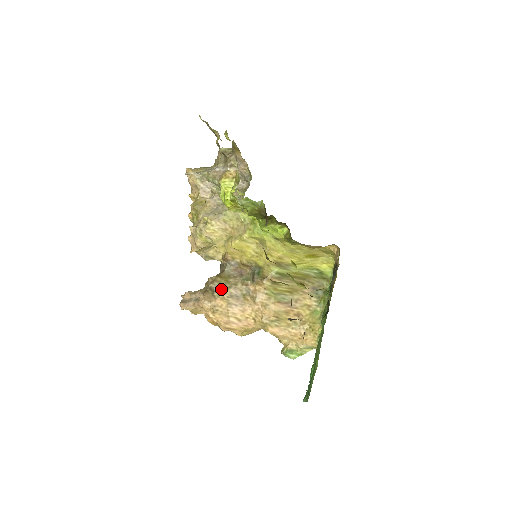
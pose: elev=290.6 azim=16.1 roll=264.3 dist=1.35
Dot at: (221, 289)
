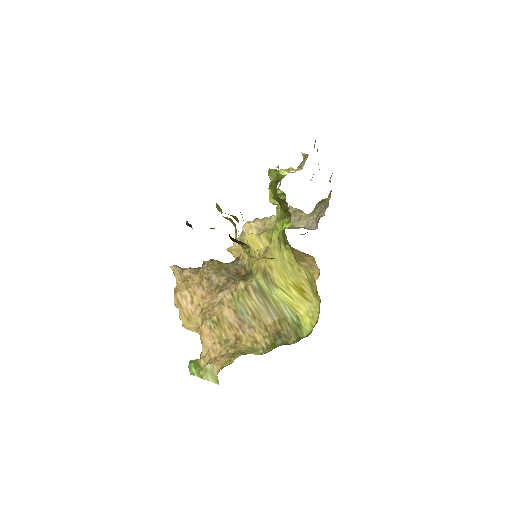
Dot at: (208, 269)
